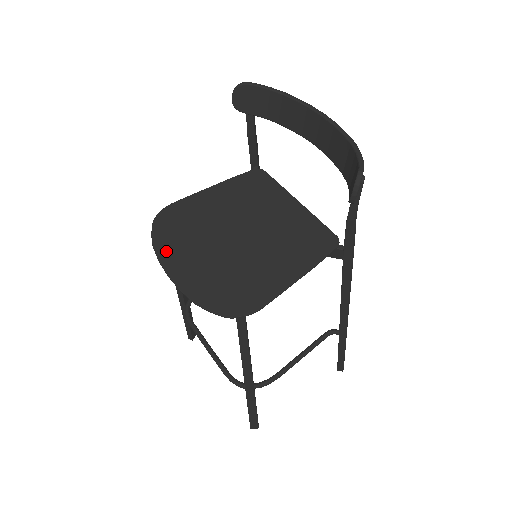
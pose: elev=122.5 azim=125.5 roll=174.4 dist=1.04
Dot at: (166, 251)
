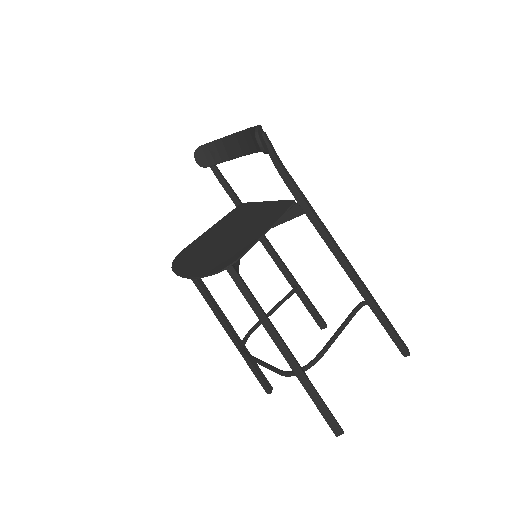
Dot at: (180, 267)
